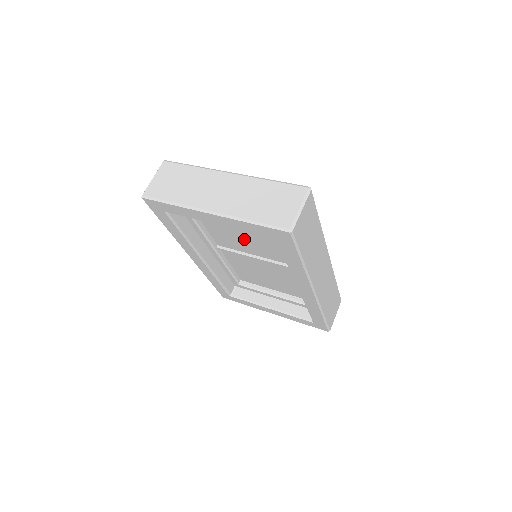
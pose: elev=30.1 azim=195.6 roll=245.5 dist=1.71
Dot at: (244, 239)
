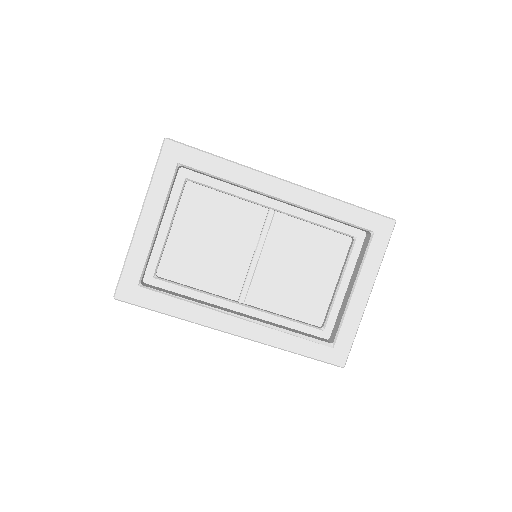
Dot at: (221, 248)
